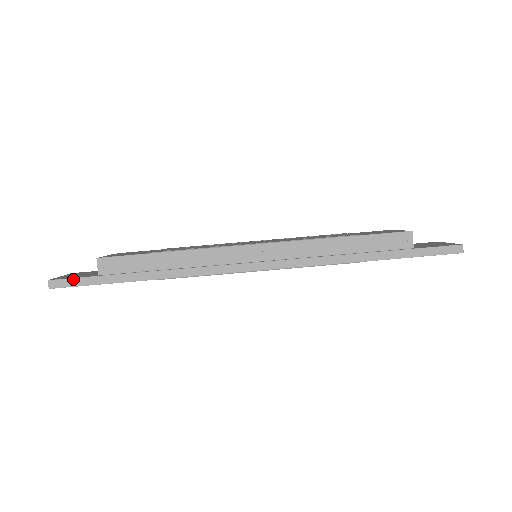
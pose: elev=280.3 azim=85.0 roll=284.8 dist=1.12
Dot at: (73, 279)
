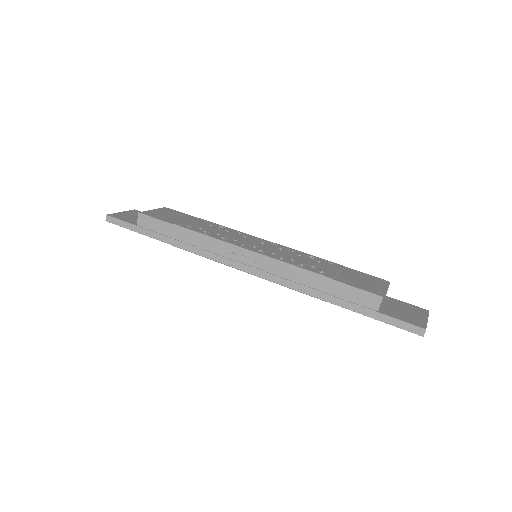
Dot at: (121, 221)
